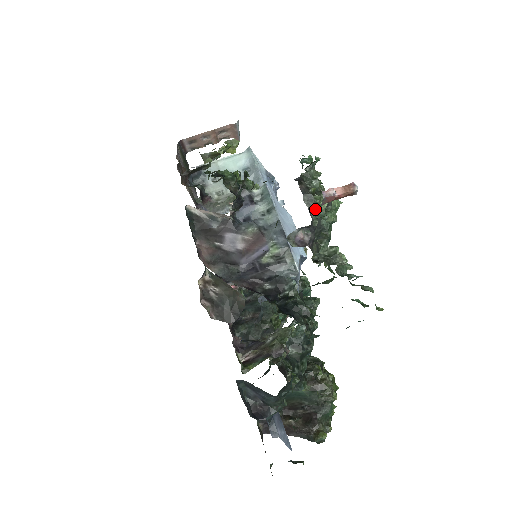
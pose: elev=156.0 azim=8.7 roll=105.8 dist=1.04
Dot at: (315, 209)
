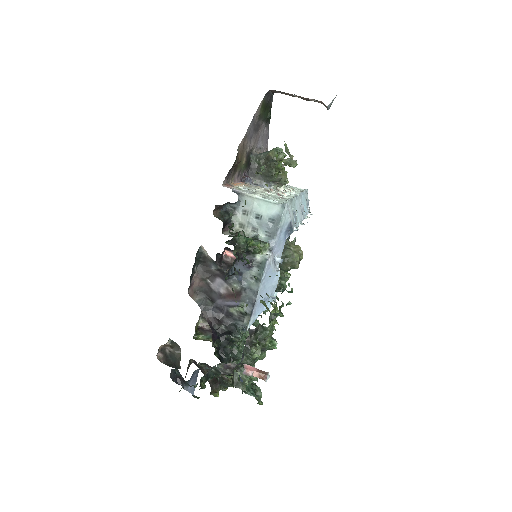
Dot at: (249, 354)
